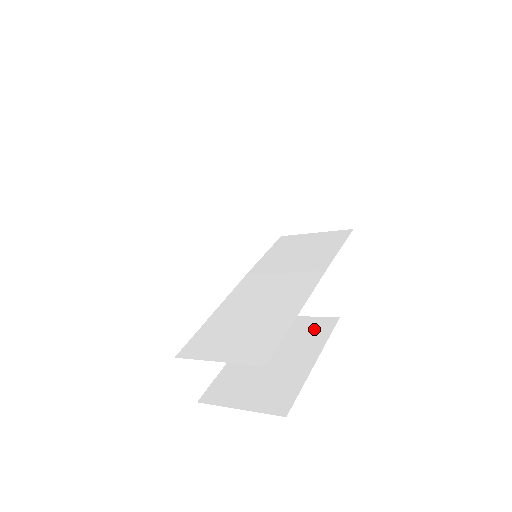
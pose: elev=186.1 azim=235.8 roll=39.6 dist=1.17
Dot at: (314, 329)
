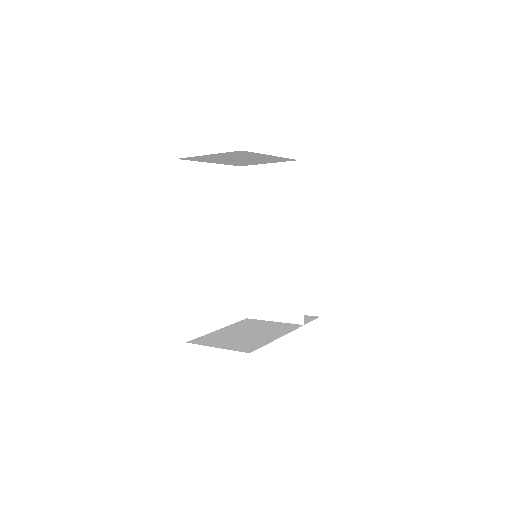
Dot at: (305, 241)
